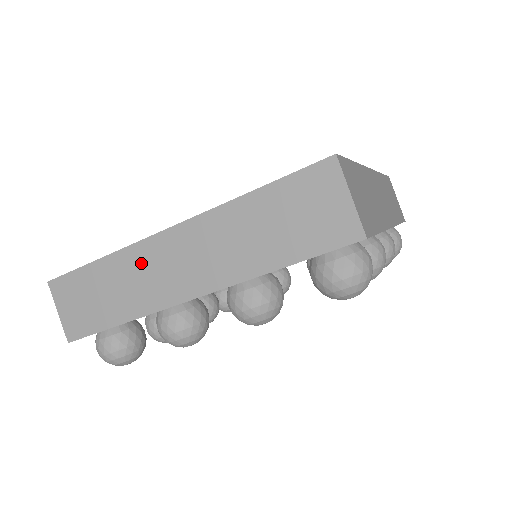
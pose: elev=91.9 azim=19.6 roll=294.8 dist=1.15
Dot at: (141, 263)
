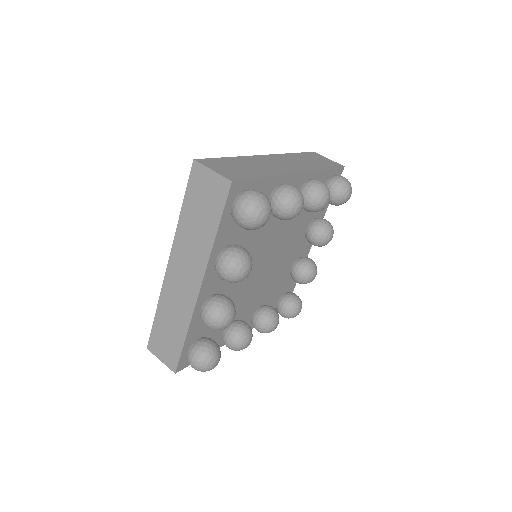
Dot at: (171, 294)
